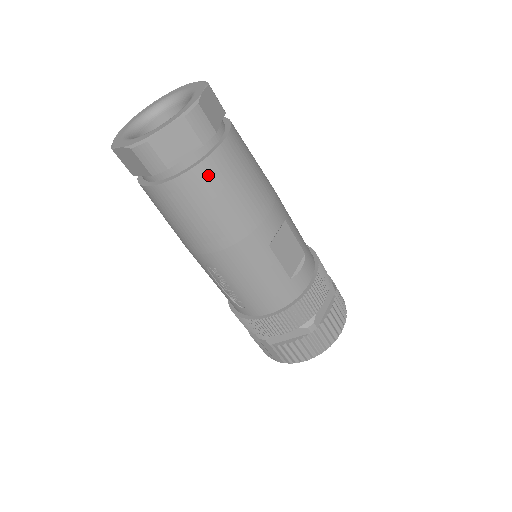
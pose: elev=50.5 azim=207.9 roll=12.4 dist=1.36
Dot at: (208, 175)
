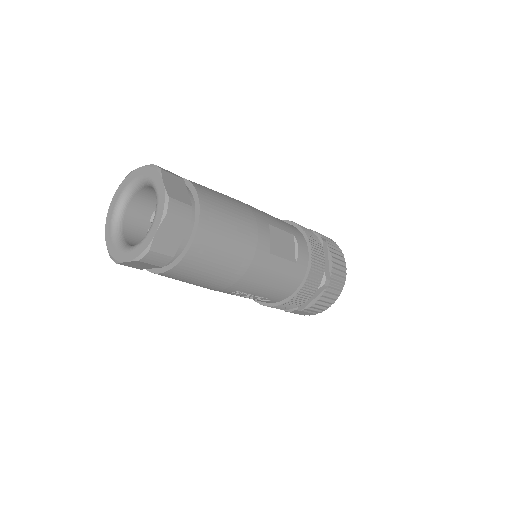
Dot at: (204, 241)
